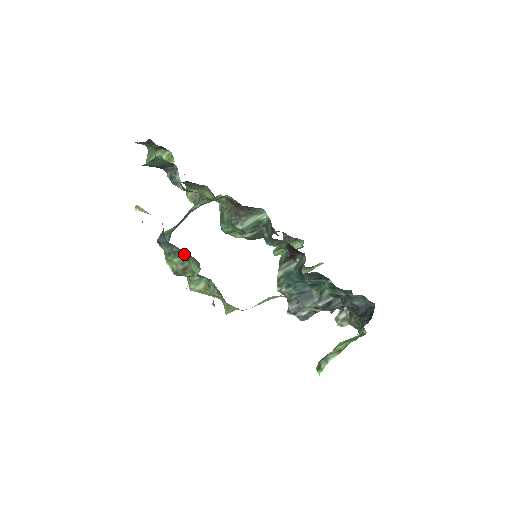
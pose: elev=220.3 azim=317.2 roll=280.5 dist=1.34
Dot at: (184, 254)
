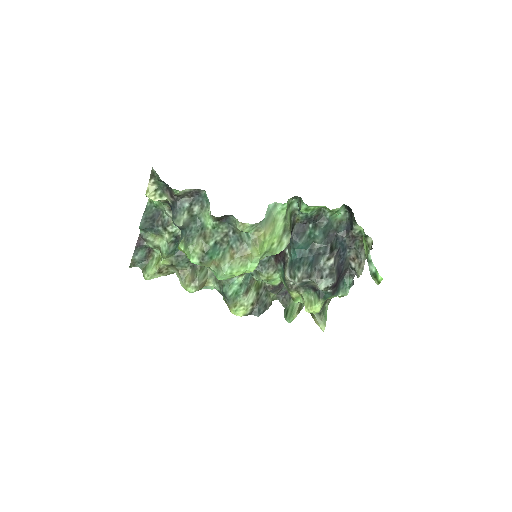
Dot at: (197, 228)
